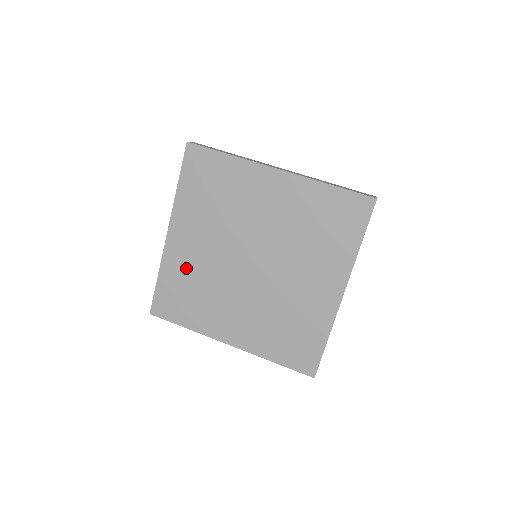
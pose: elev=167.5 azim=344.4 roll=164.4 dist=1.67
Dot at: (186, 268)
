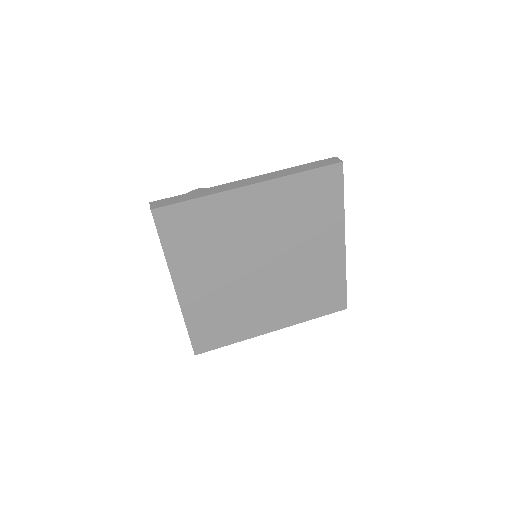
Dot at: (208, 305)
